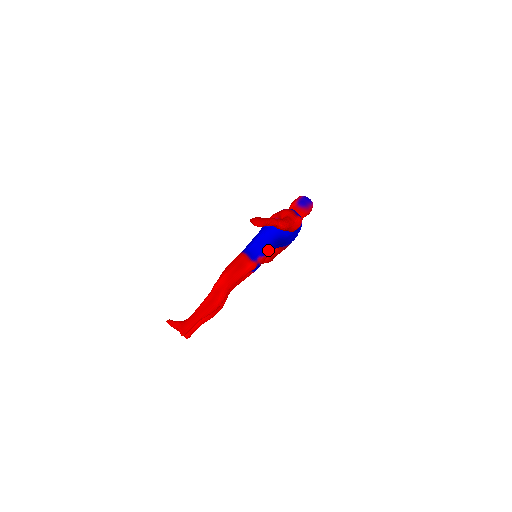
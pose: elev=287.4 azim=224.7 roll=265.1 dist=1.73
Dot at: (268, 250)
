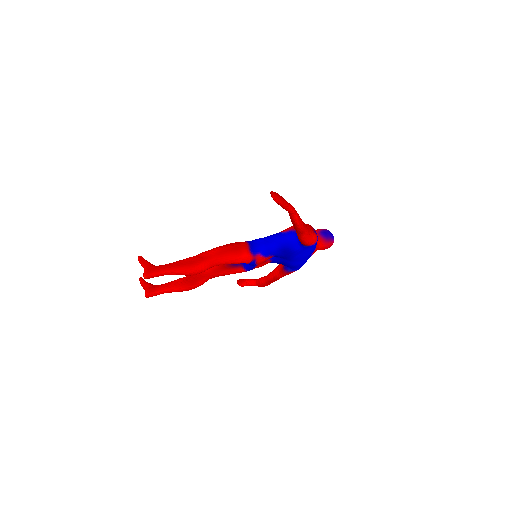
Dot at: (271, 254)
